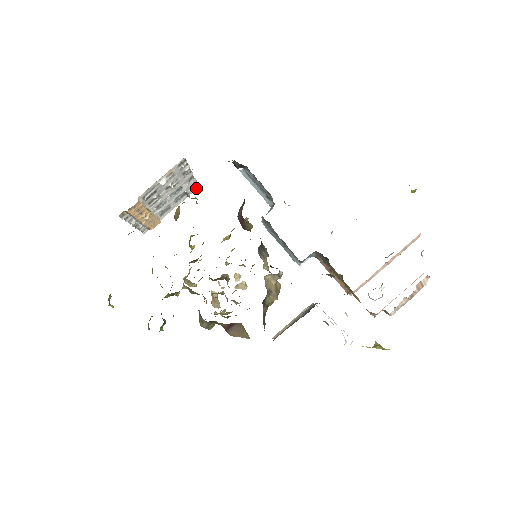
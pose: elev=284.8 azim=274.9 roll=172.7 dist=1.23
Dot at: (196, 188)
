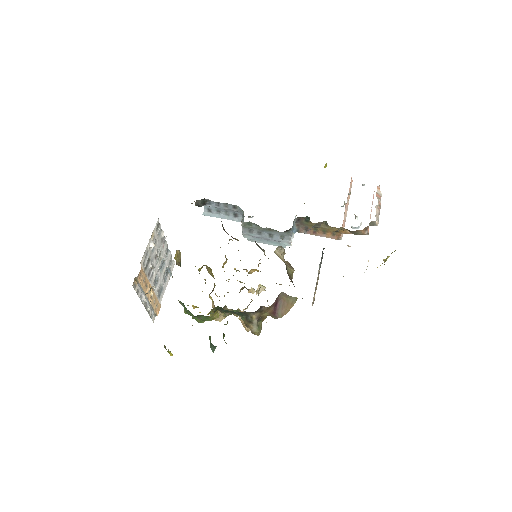
Dot at: (173, 266)
